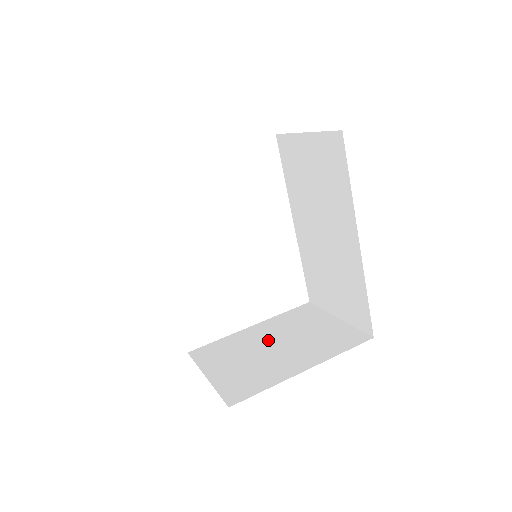
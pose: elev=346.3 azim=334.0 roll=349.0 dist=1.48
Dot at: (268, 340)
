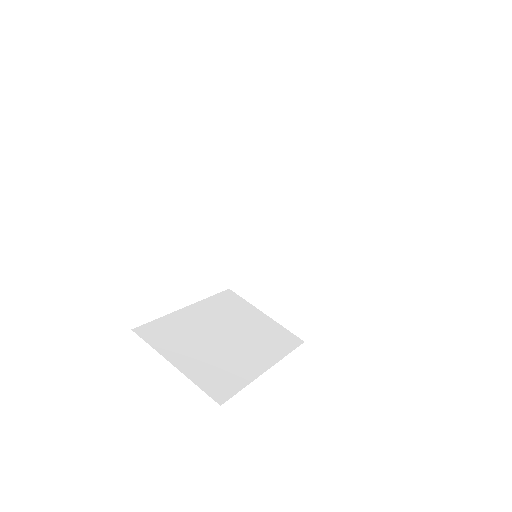
Dot at: (214, 328)
